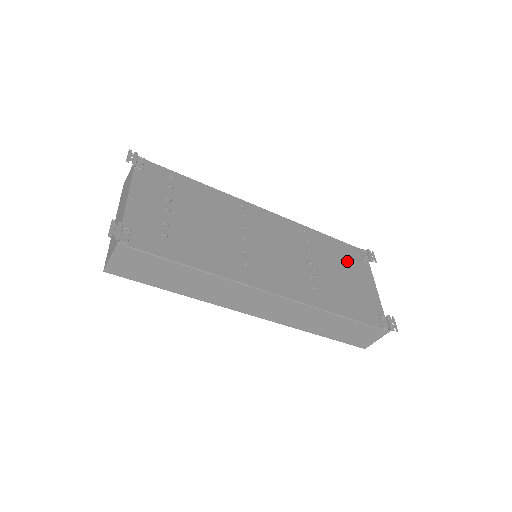
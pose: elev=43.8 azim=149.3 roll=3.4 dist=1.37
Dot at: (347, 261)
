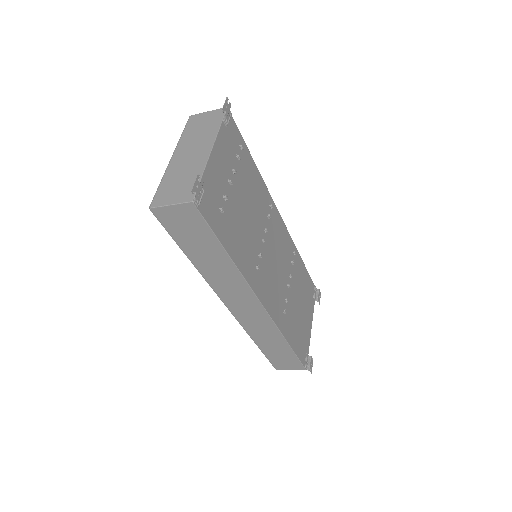
Dot at: (306, 294)
